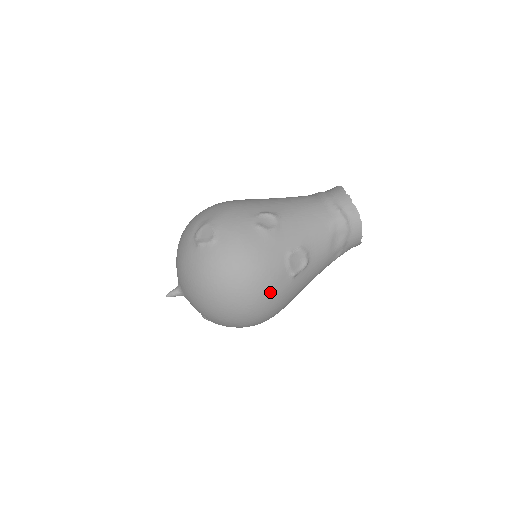
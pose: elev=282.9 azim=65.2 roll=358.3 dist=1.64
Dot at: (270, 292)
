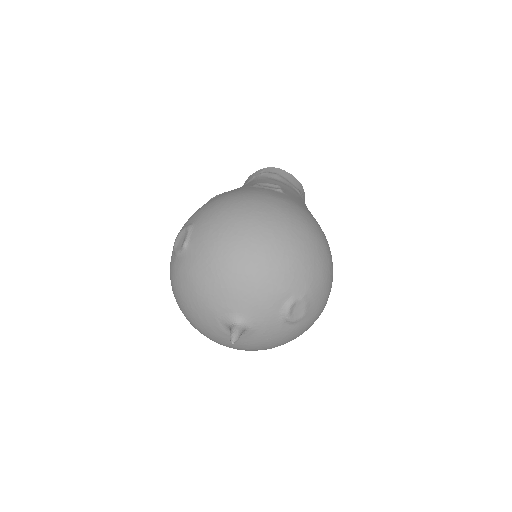
Dot at: (279, 199)
